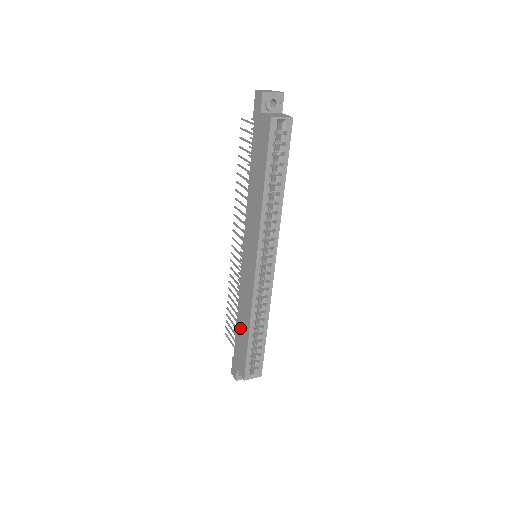
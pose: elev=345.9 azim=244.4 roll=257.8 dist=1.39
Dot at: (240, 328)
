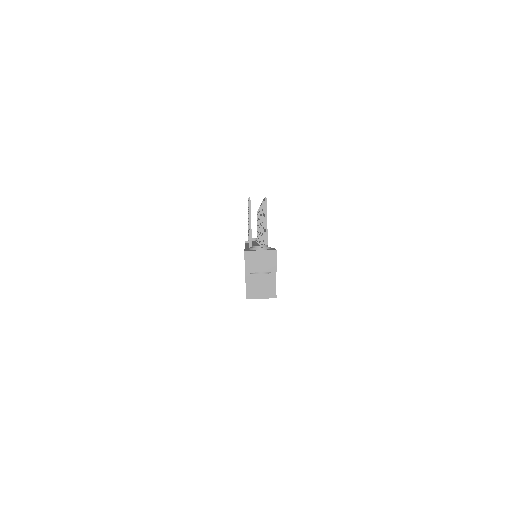
Dot at: occluded
